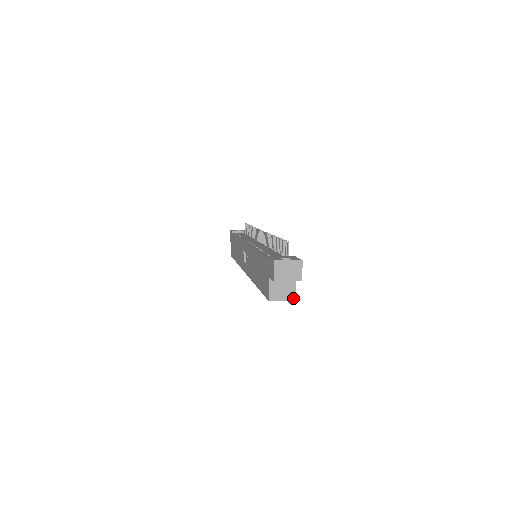
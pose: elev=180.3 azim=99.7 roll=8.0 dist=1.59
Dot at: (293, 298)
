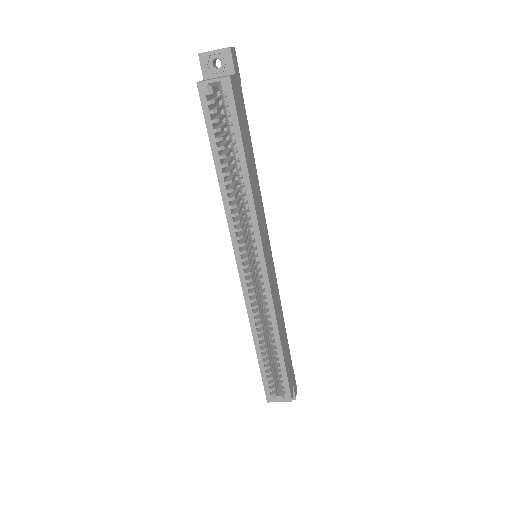
Dot at: (227, 76)
